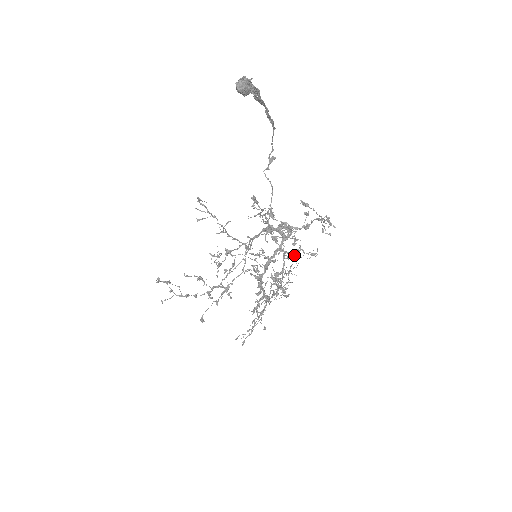
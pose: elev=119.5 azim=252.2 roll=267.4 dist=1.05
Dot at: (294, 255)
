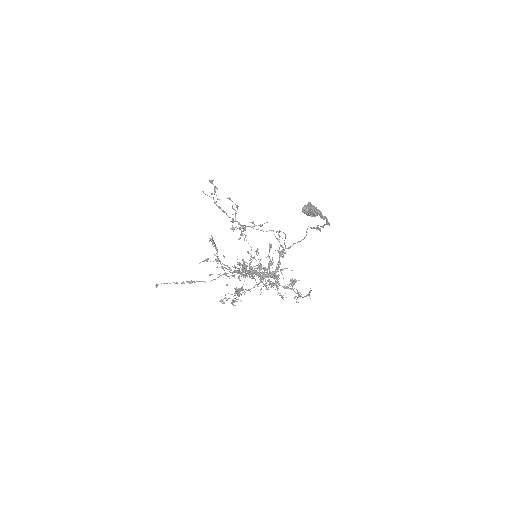
Dot at: occluded
